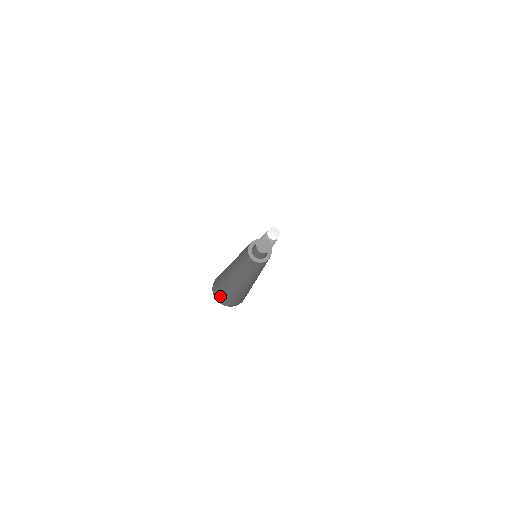
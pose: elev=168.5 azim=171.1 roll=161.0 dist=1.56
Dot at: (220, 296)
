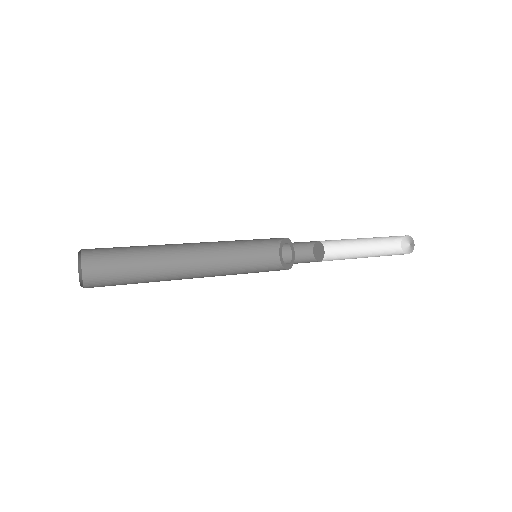
Dot at: (98, 271)
